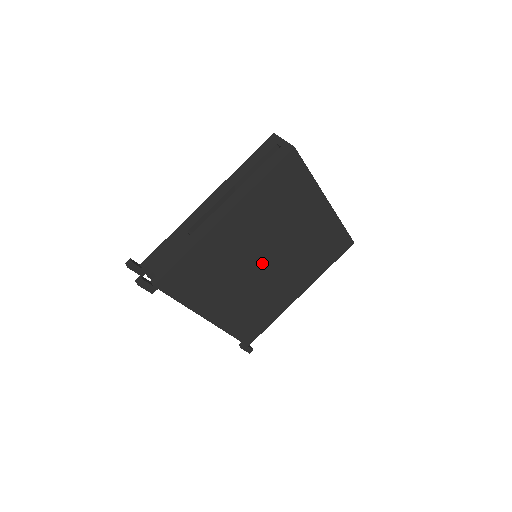
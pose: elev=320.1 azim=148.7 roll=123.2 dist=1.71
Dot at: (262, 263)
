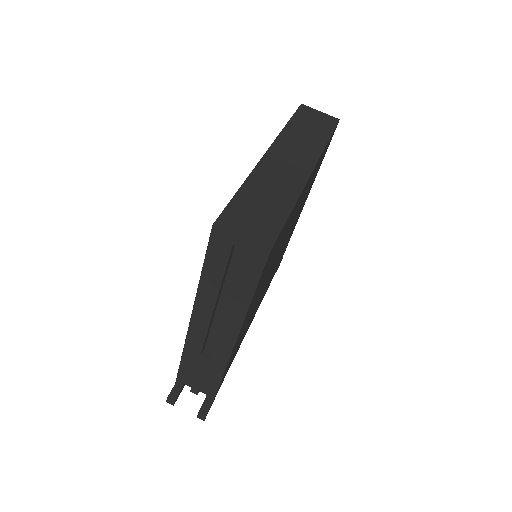
Dot at: occluded
